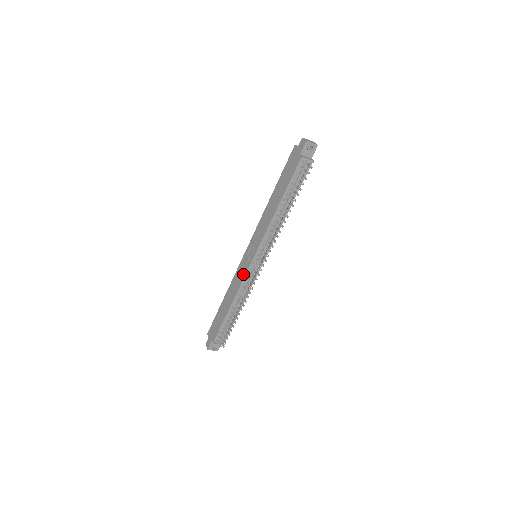
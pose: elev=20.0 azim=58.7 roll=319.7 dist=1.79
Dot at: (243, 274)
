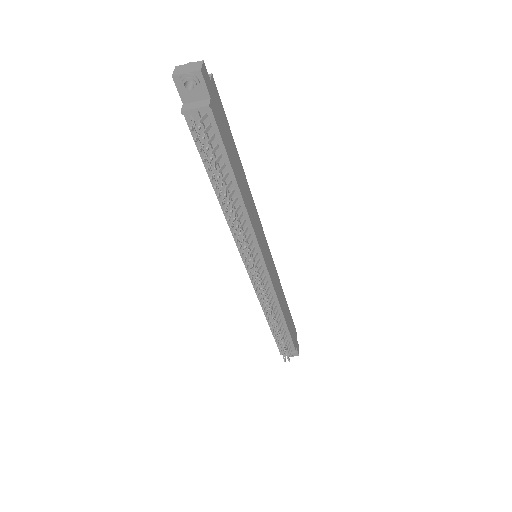
Dot at: occluded
